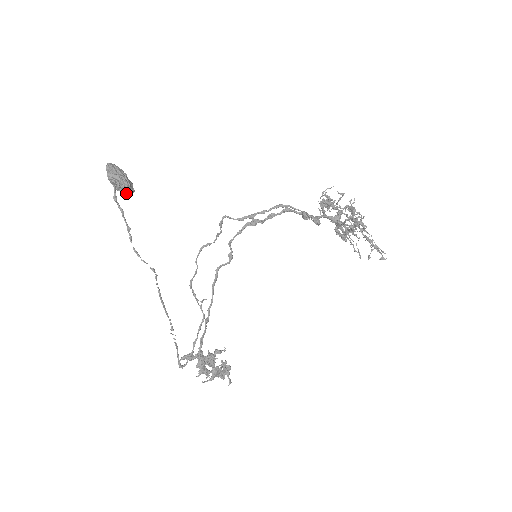
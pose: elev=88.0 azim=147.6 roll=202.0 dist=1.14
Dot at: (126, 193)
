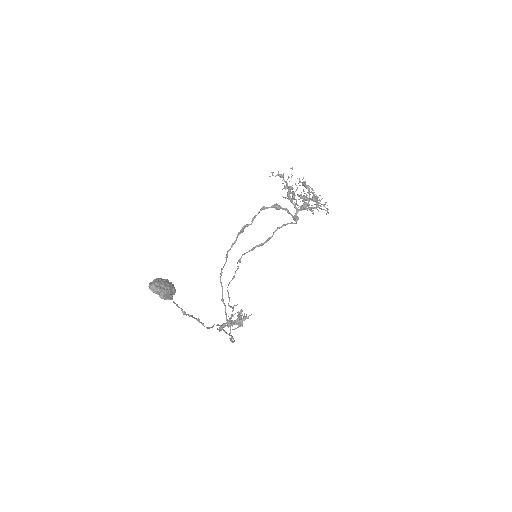
Dot at: (174, 294)
